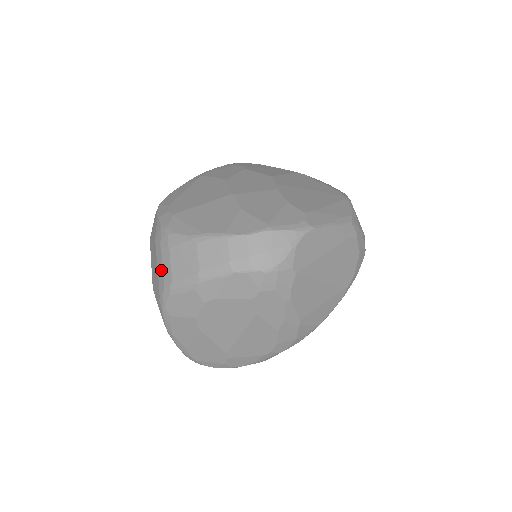
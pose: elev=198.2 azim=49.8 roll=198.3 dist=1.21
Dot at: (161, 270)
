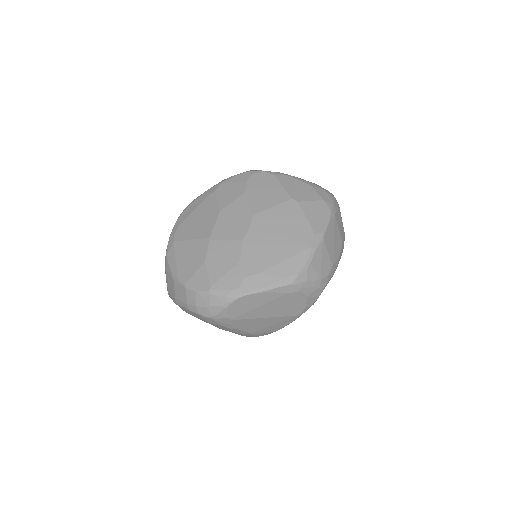
Dot at: occluded
